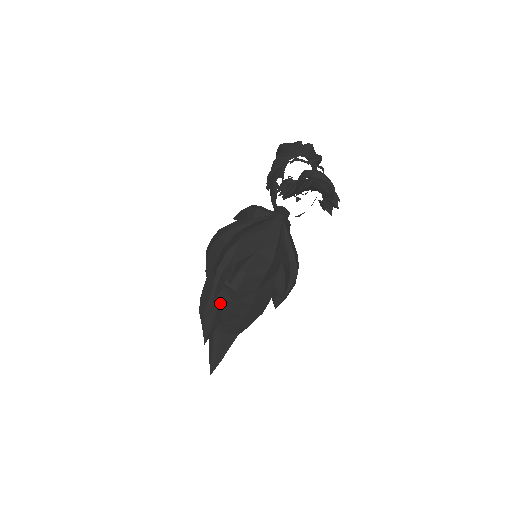
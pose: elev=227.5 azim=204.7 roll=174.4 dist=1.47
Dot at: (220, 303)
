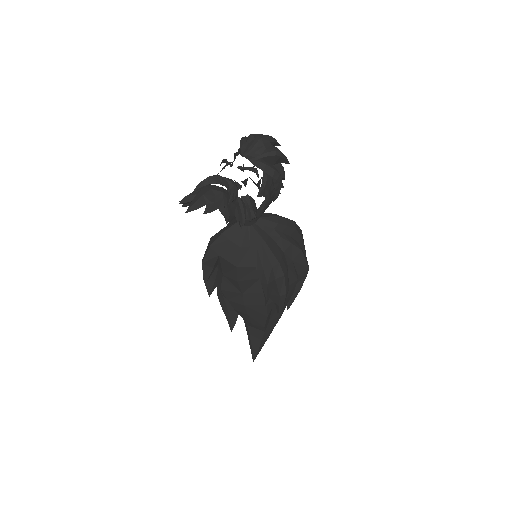
Dot at: occluded
